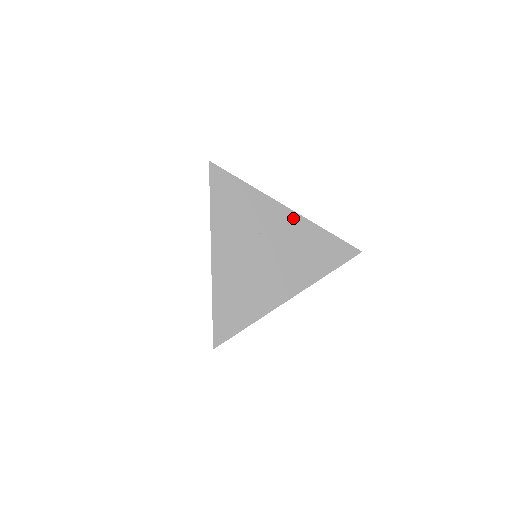
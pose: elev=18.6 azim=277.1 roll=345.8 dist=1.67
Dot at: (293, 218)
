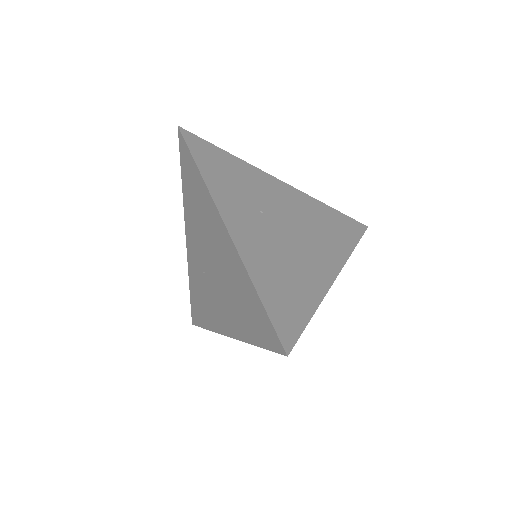
Dot at: occluded
